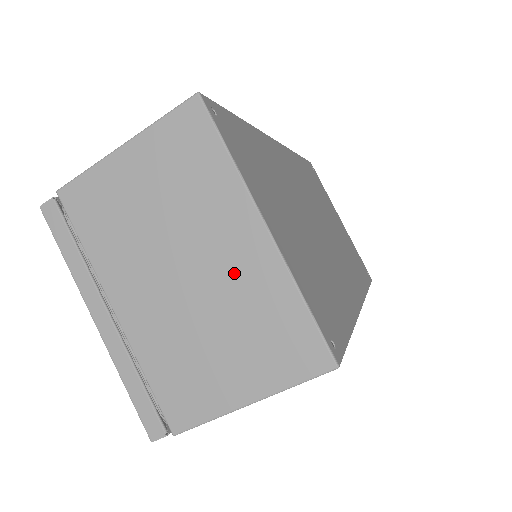
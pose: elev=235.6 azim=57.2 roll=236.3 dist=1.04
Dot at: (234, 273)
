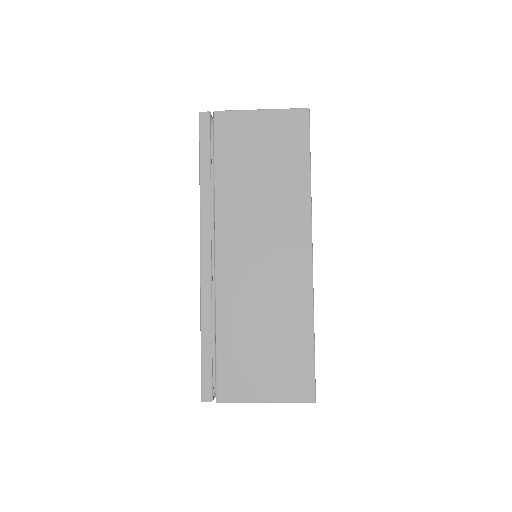
Dot at: occluded
